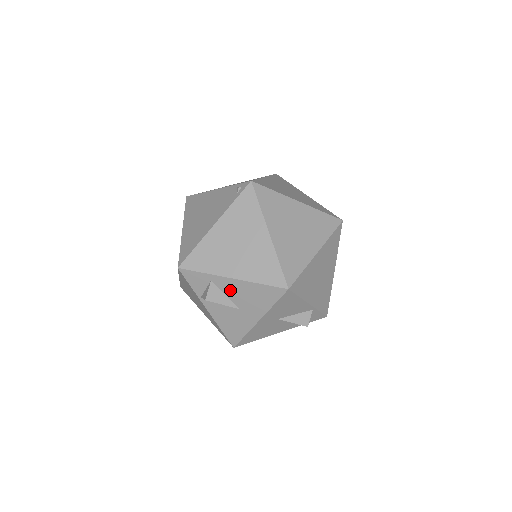
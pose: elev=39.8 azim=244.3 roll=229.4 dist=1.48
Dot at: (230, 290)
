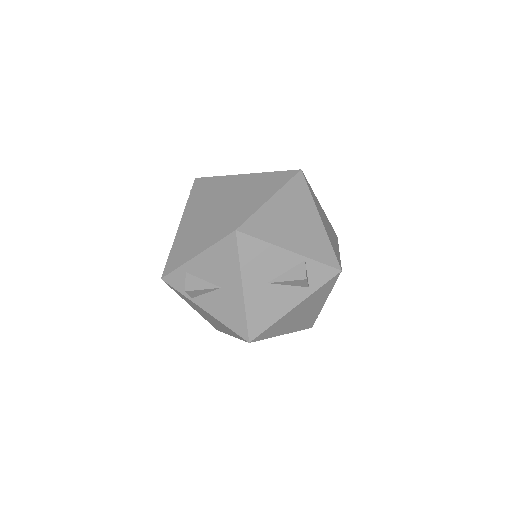
Dot at: (203, 271)
